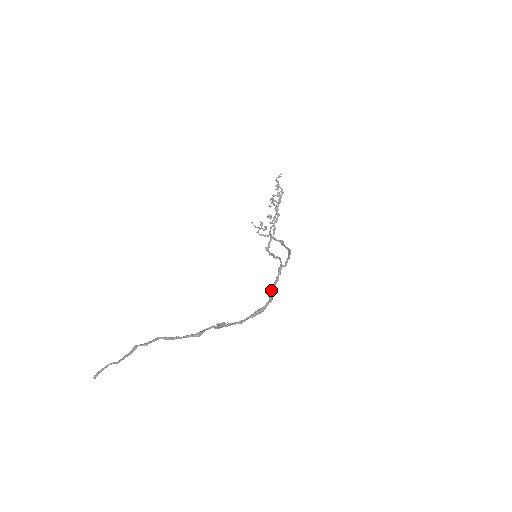
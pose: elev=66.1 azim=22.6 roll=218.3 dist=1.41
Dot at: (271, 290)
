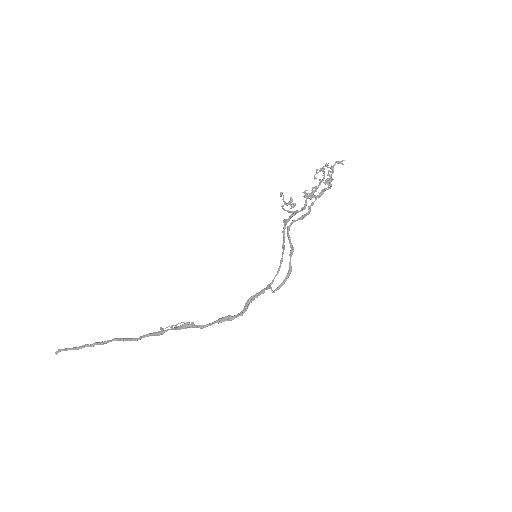
Dot at: (251, 299)
